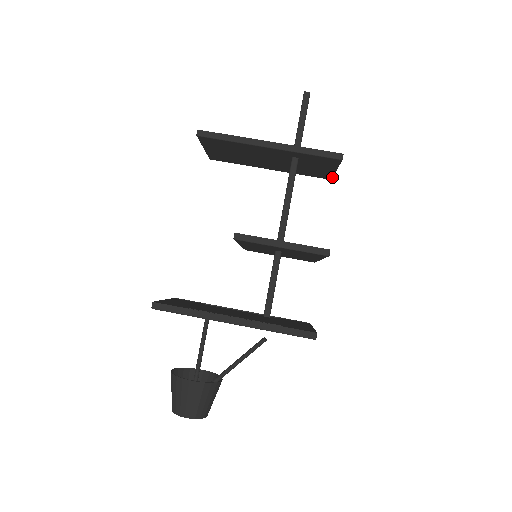
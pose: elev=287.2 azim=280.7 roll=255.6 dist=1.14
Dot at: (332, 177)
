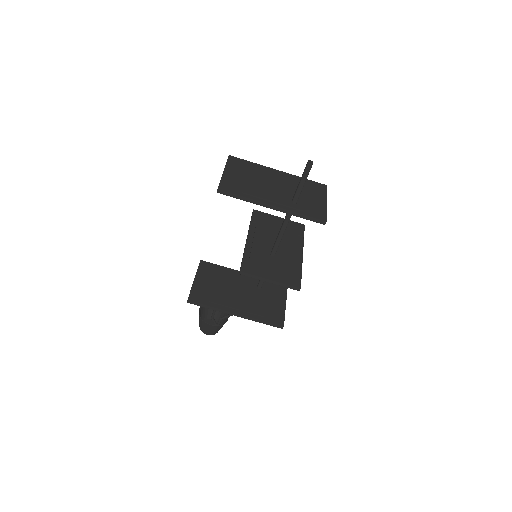
Dot at: occluded
